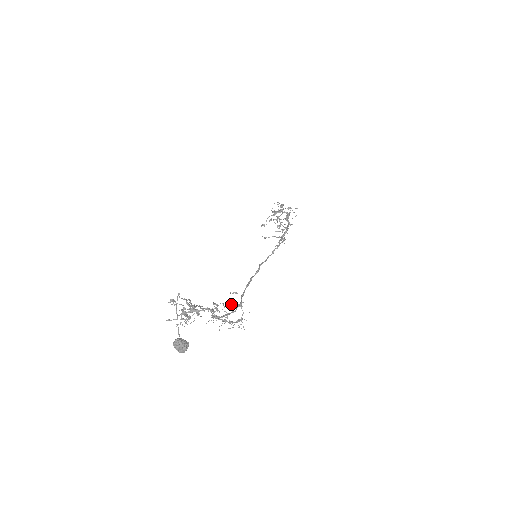
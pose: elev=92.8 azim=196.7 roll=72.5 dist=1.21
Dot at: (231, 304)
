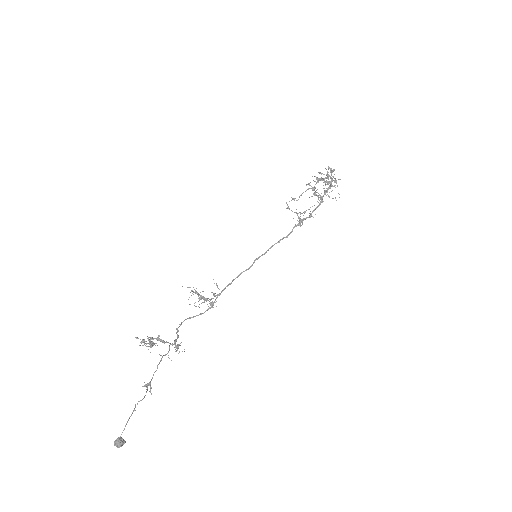
Dot at: (205, 299)
